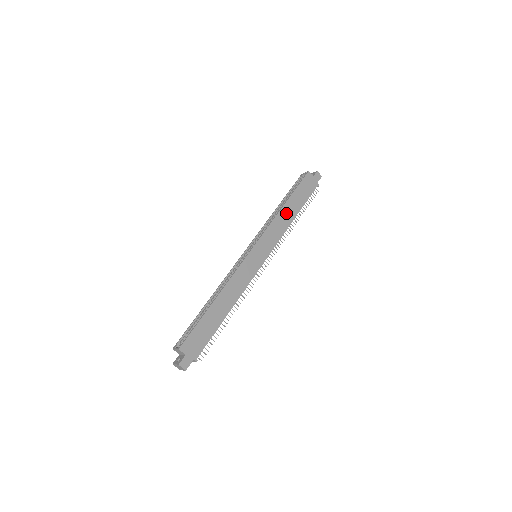
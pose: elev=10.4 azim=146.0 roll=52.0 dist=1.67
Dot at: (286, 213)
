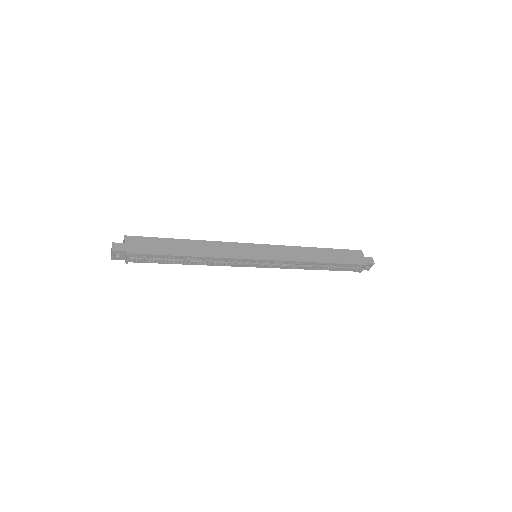
Dot at: (312, 253)
